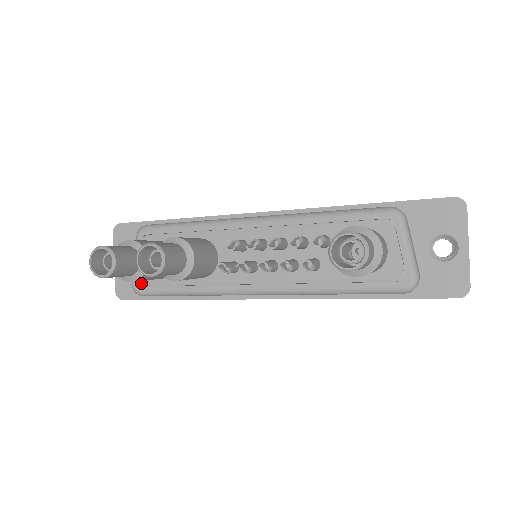
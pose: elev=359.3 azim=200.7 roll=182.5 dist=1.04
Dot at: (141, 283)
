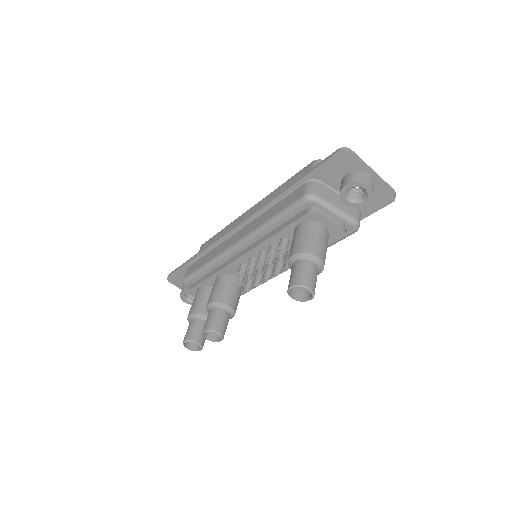
Dot at: occluded
